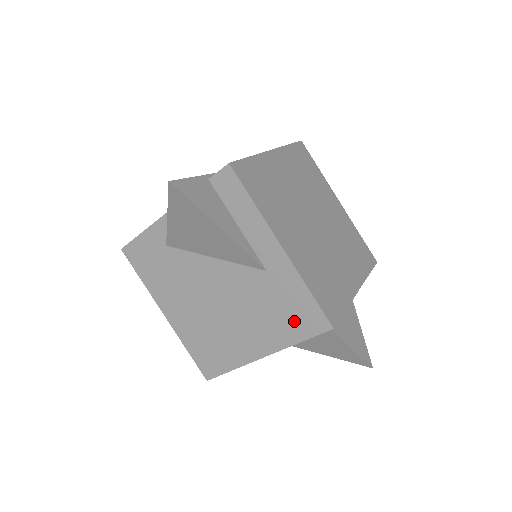
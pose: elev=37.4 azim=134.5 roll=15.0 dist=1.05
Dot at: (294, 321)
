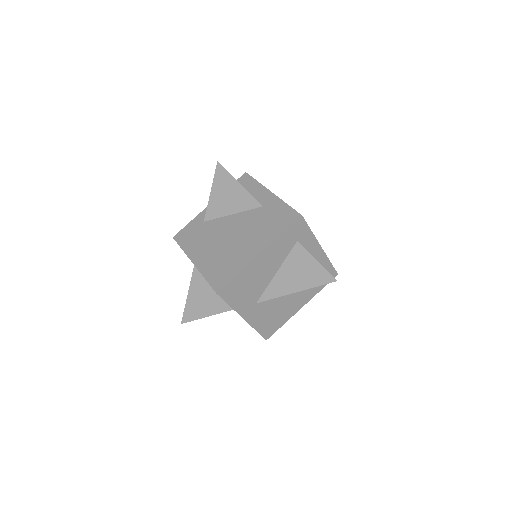
Dot at: (279, 223)
